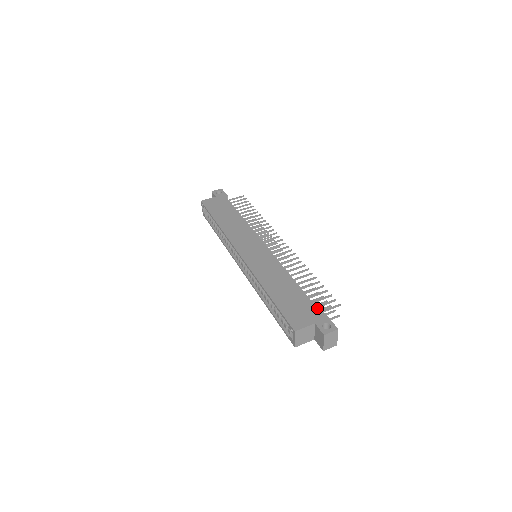
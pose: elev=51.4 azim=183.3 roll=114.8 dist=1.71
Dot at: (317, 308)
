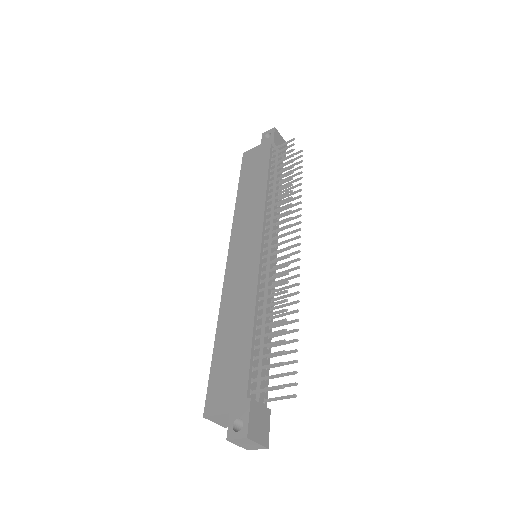
Dot at: (247, 385)
